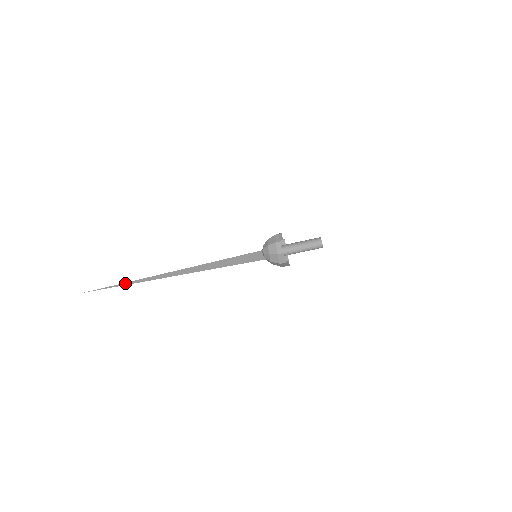
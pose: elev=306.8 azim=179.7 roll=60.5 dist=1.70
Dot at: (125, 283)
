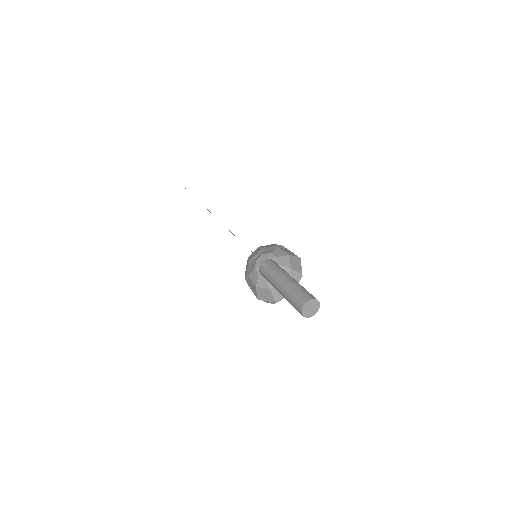
Dot at: occluded
